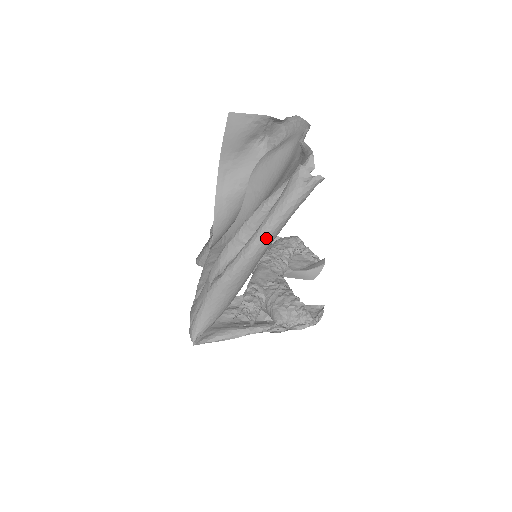
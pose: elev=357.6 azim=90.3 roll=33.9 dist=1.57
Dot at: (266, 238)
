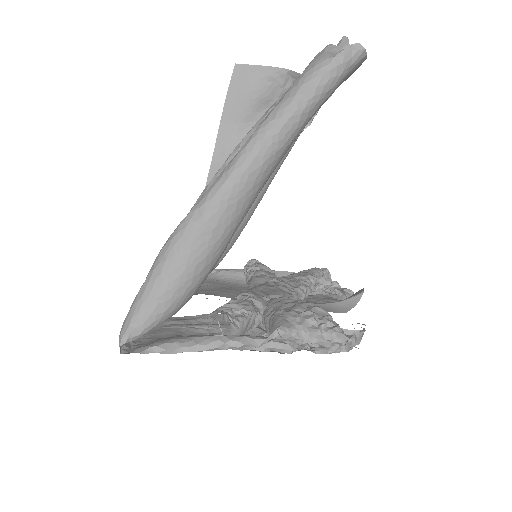
Dot at: (267, 141)
